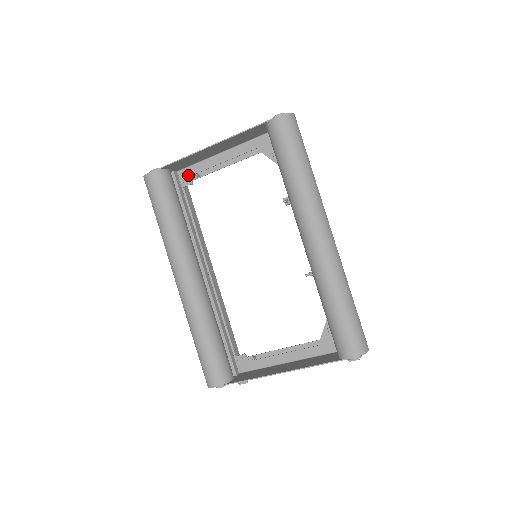
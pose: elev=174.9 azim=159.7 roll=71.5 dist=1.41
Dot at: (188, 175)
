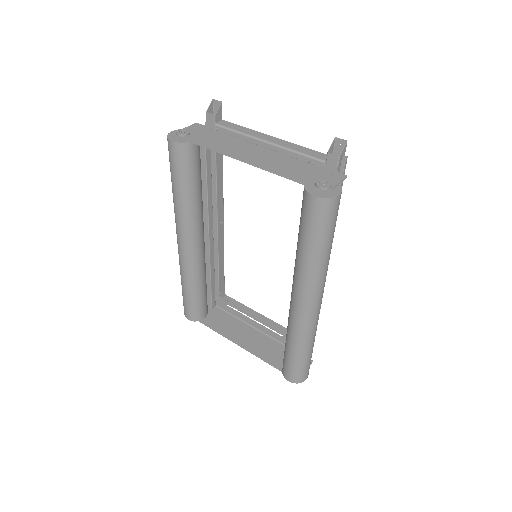
Dot at: occluded
